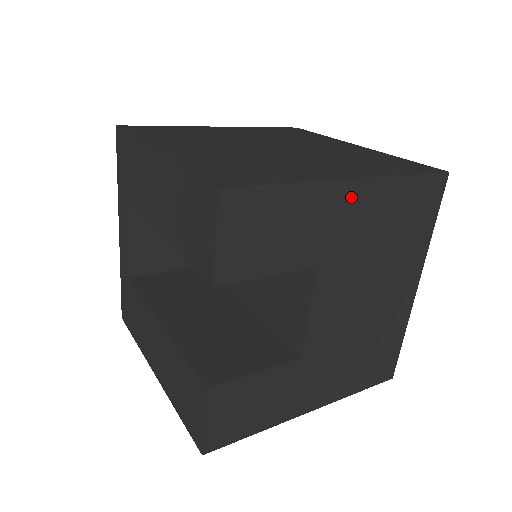
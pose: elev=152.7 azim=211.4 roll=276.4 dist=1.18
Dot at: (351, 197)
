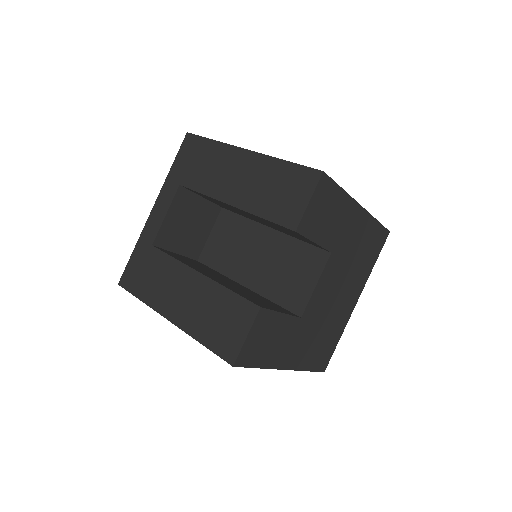
Dot at: (357, 217)
